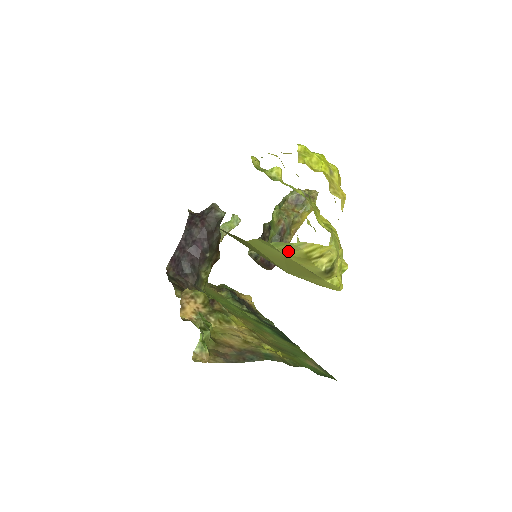
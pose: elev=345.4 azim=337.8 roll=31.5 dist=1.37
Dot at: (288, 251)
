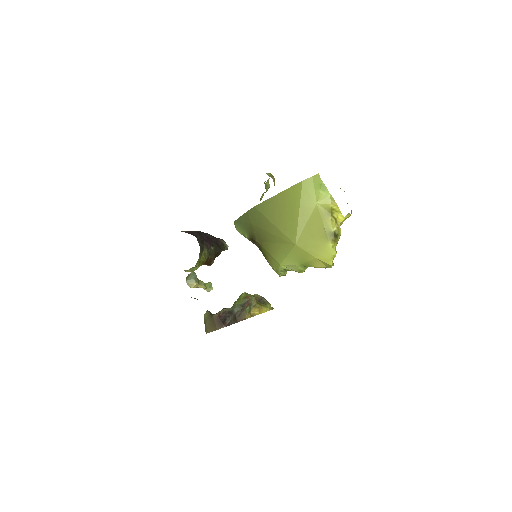
Dot at: (322, 202)
